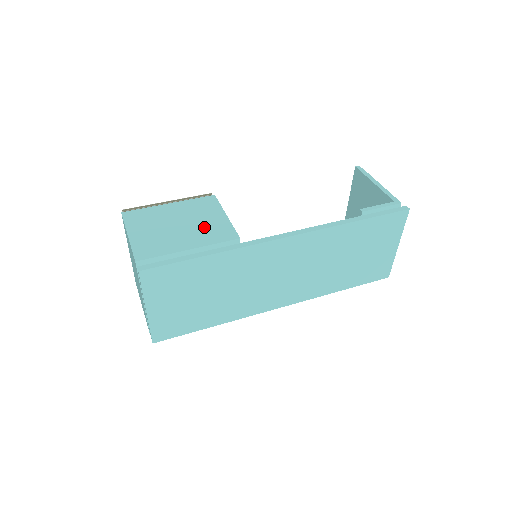
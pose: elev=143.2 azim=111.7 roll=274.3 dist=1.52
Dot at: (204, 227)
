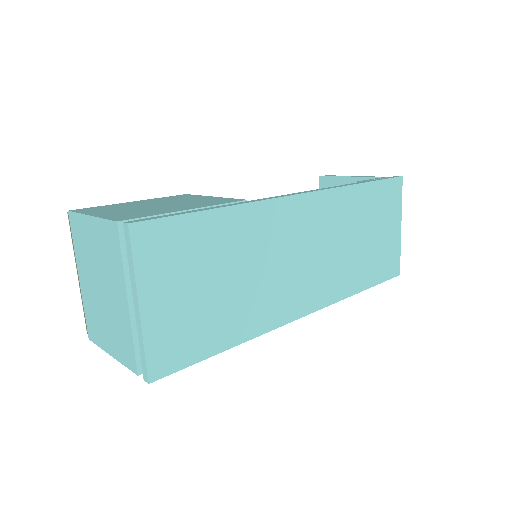
Dot at: (193, 202)
